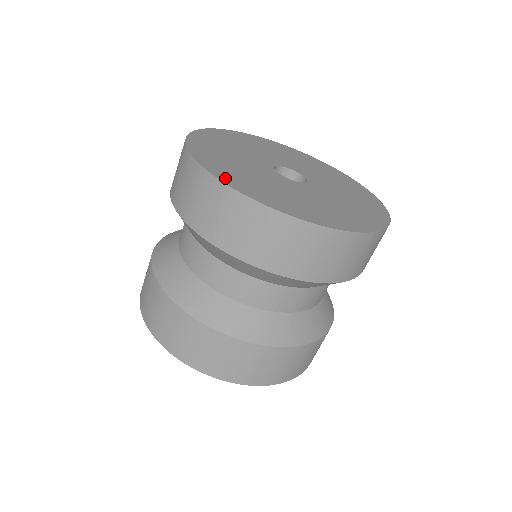
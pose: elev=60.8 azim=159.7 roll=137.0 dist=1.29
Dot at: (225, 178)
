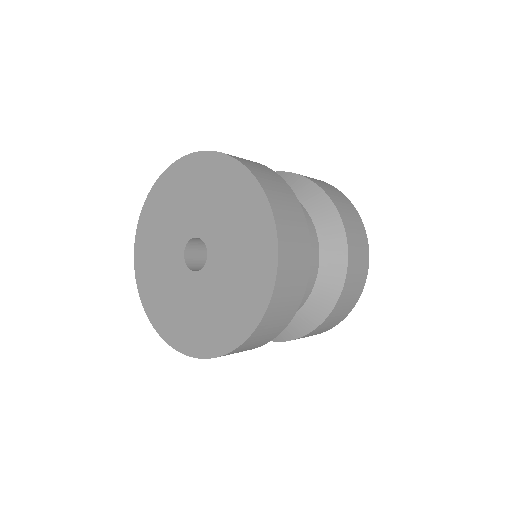
Dot at: (145, 298)
